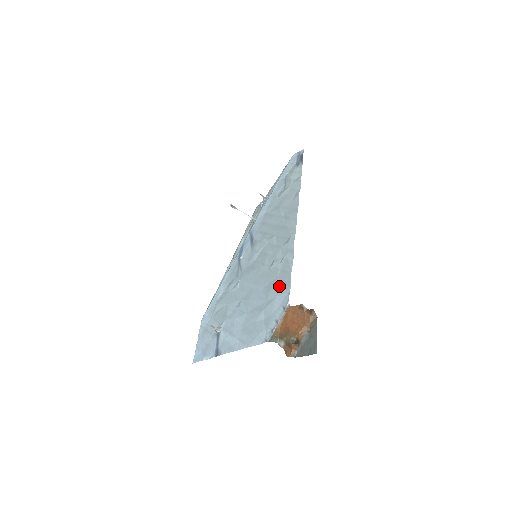
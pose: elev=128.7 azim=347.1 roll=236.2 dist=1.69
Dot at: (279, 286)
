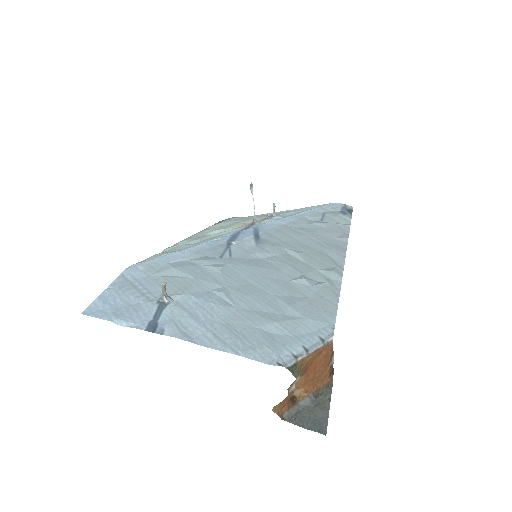
Dot at: (312, 308)
